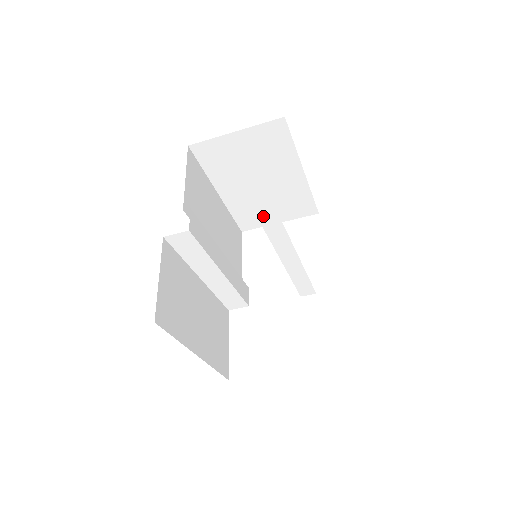
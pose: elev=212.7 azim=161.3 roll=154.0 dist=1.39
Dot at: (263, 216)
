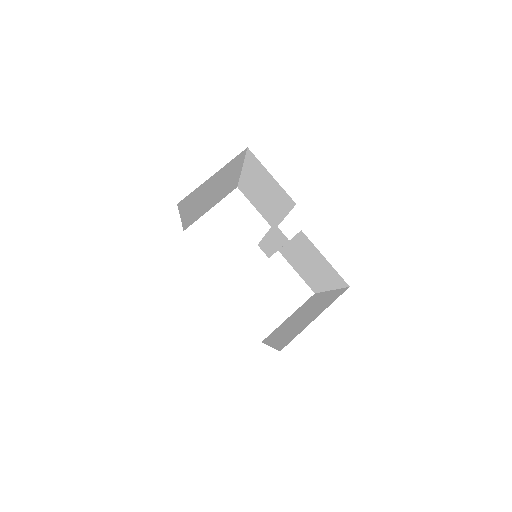
Dot at: occluded
